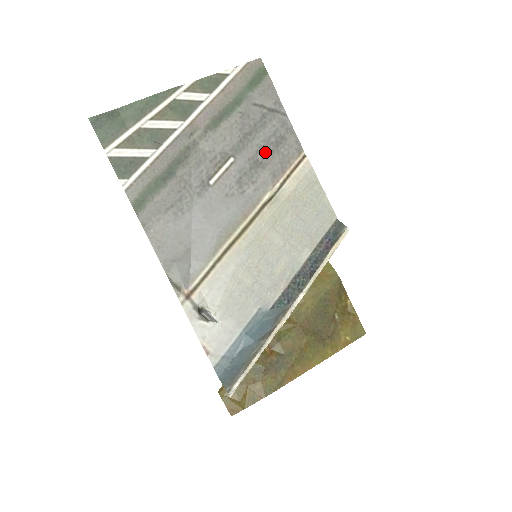
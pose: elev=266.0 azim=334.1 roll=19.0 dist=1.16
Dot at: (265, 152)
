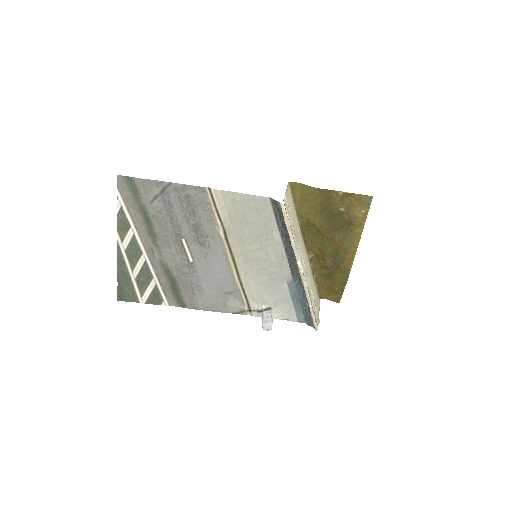
Dot at: (190, 216)
